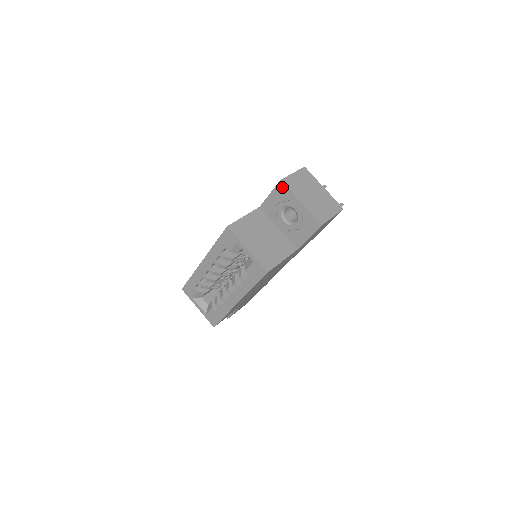
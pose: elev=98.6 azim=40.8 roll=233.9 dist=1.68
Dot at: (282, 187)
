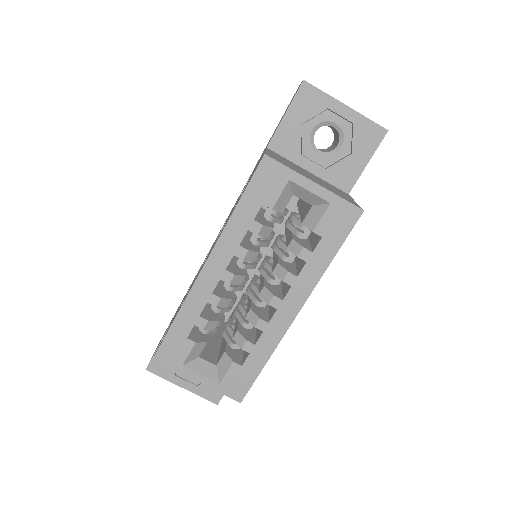
Dot at: (308, 91)
